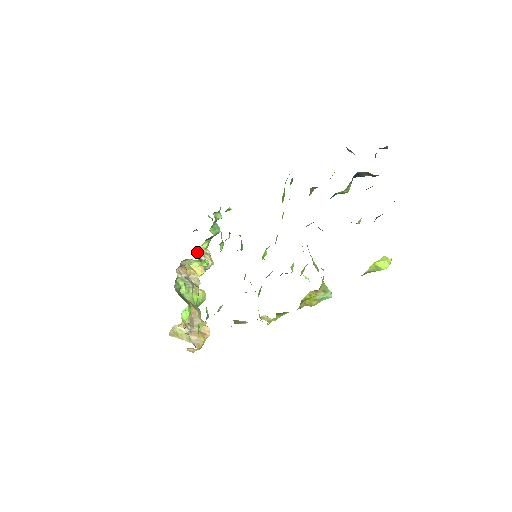
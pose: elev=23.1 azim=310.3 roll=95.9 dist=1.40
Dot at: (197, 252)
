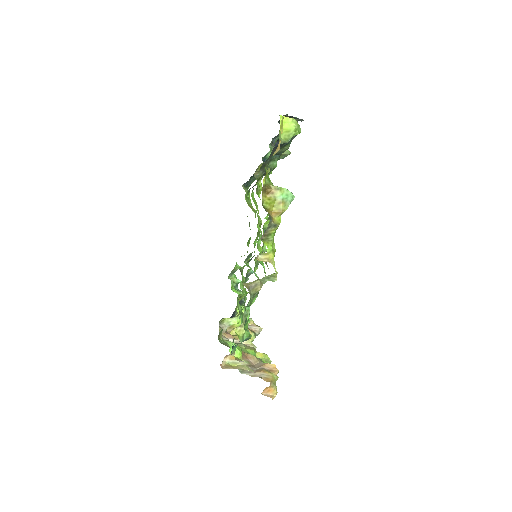
Dot at: occluded
